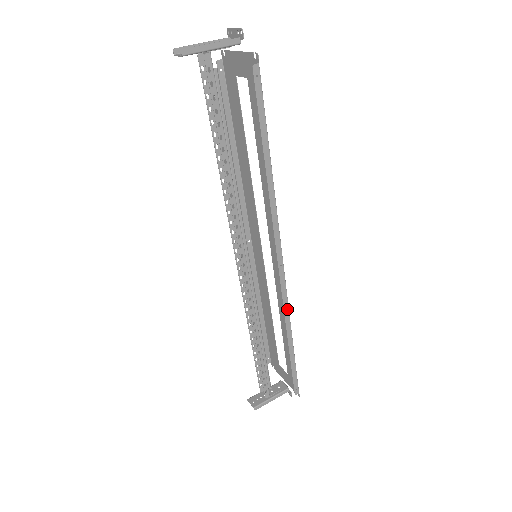
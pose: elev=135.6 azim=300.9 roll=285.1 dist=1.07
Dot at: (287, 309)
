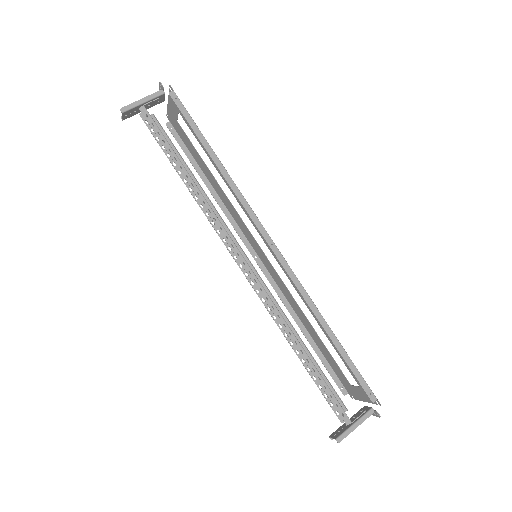
Dot at: (303, 291)
